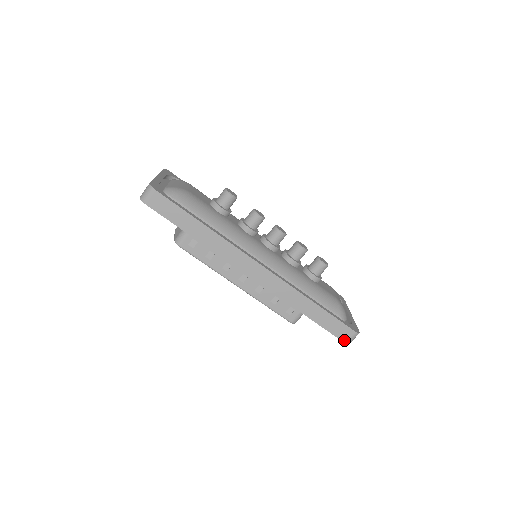
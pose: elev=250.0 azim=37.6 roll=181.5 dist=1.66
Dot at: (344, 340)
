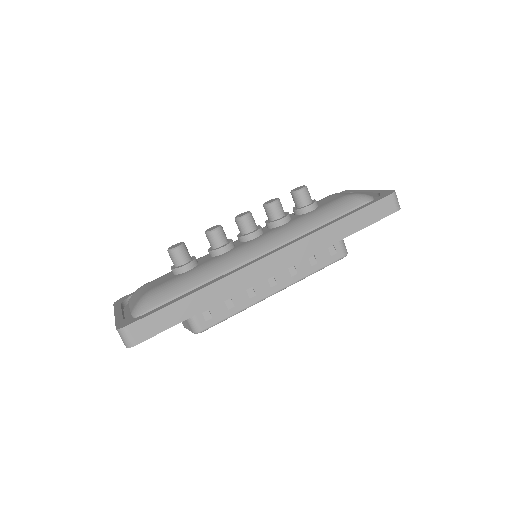
Dot at: (394, 211)
